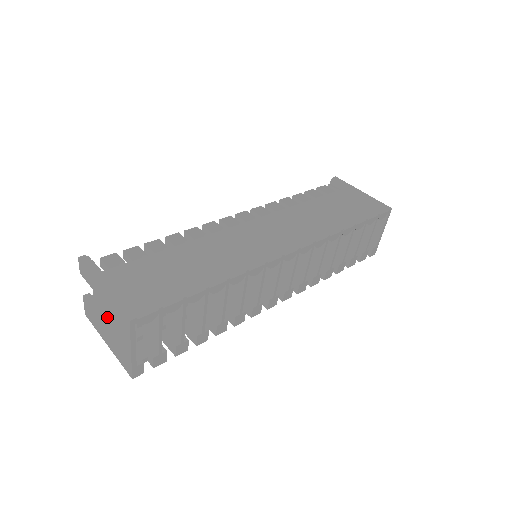
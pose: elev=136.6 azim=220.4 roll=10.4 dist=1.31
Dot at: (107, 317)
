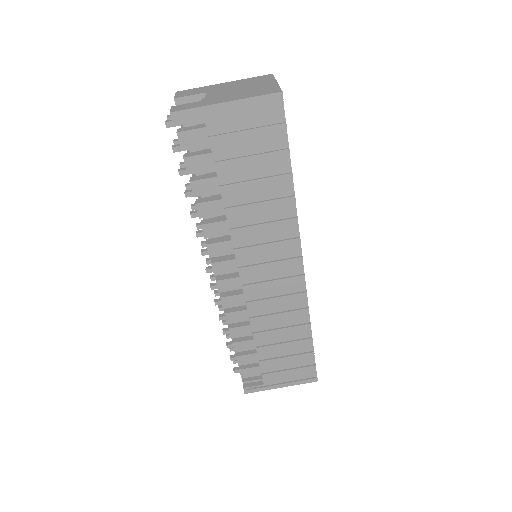
Dot at: occluded
